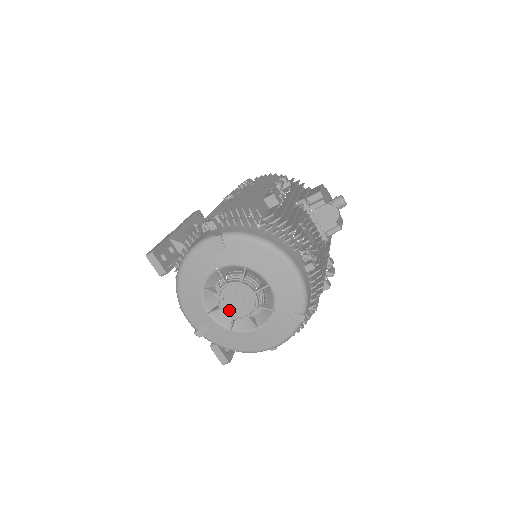
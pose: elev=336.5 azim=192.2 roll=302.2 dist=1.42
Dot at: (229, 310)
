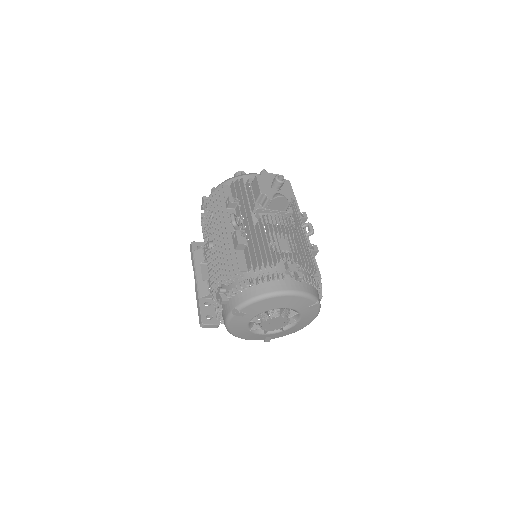
Dot at: (274, 328)
